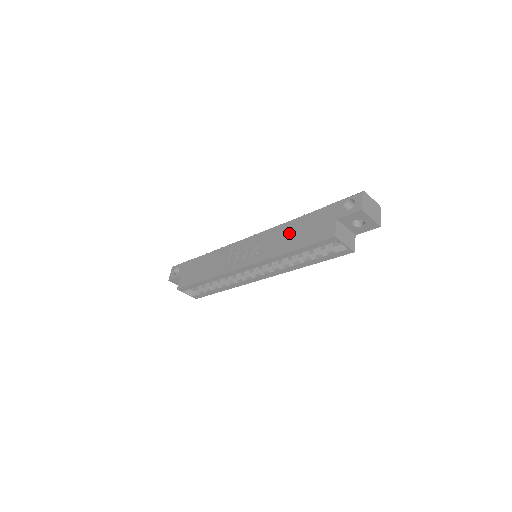
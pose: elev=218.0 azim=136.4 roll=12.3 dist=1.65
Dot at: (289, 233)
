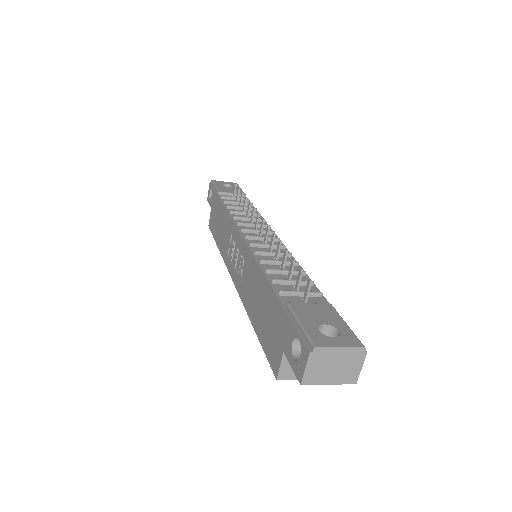
Dot at: (257, 293)
